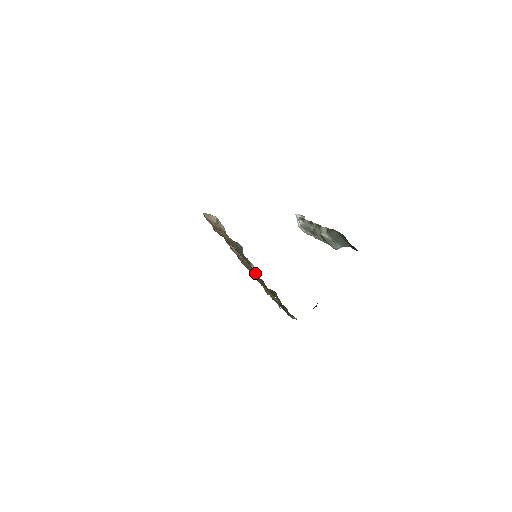
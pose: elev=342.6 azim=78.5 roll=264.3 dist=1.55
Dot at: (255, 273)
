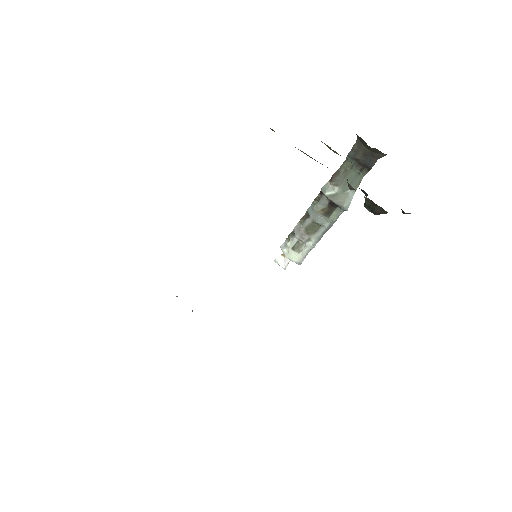
Dot at: occluded
